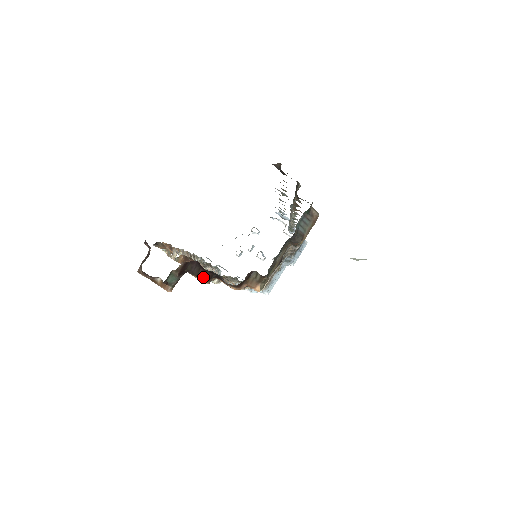
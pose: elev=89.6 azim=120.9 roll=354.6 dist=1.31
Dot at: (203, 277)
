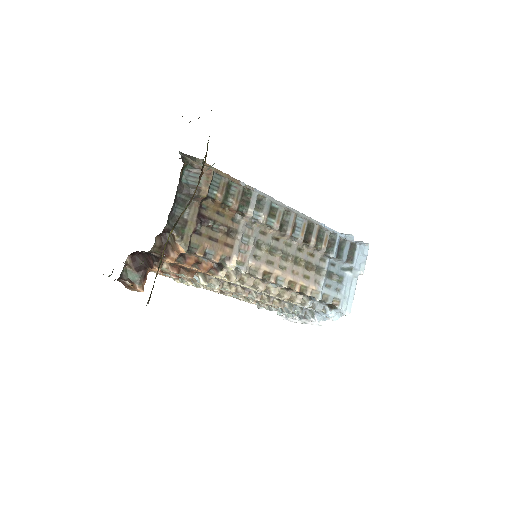
Dot at: (150, 264)
